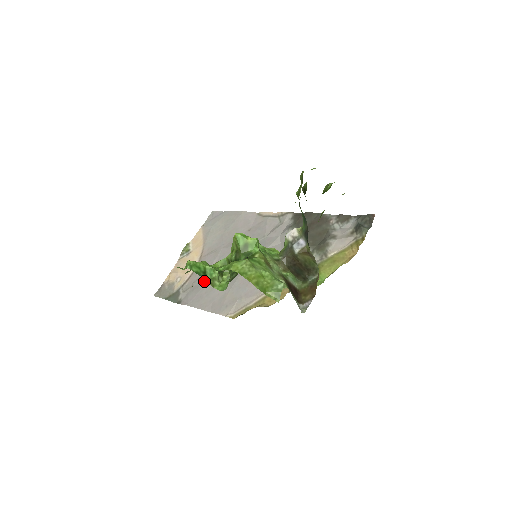
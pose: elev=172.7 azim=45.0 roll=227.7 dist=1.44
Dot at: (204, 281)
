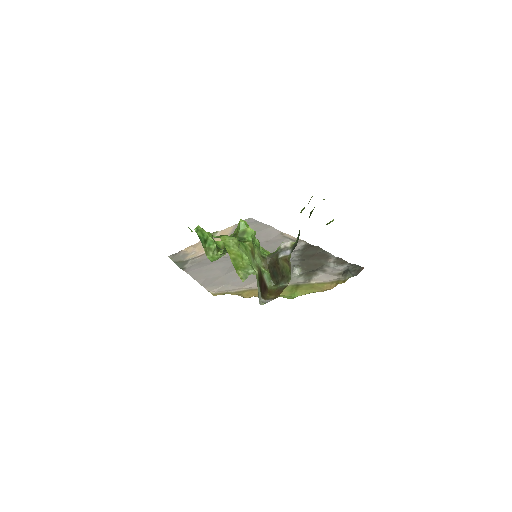
Dot at: (210, 262)
